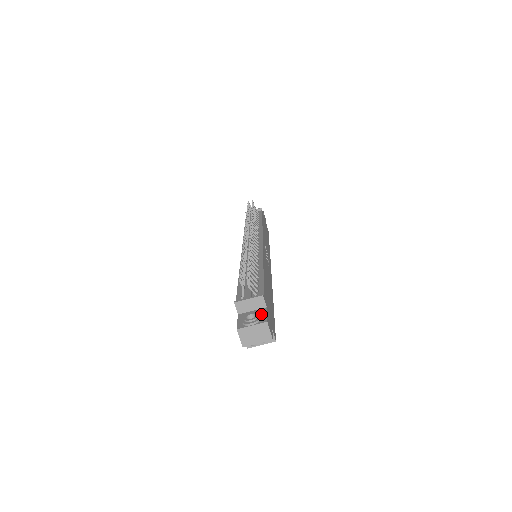
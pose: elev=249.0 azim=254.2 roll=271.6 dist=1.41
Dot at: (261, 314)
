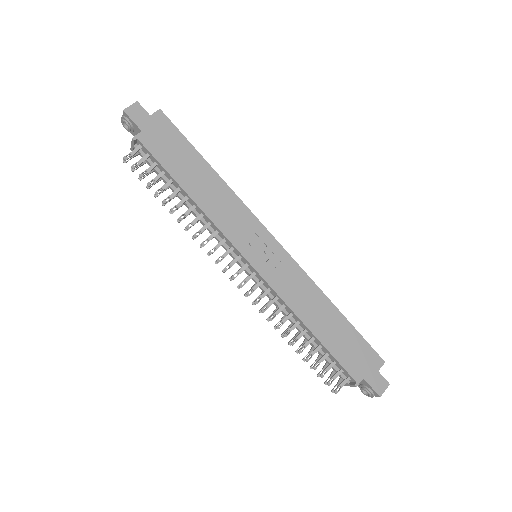
Dot at: (367, 386)
